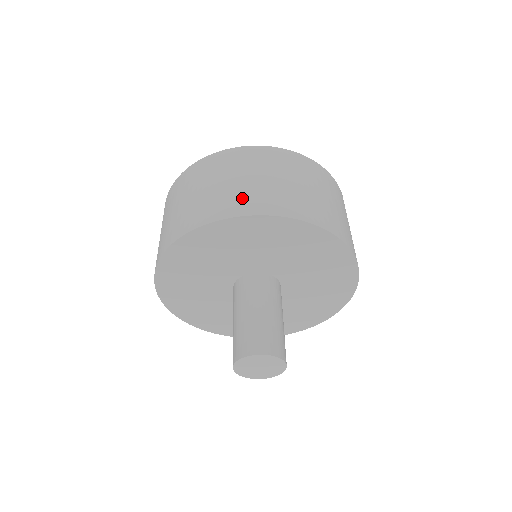
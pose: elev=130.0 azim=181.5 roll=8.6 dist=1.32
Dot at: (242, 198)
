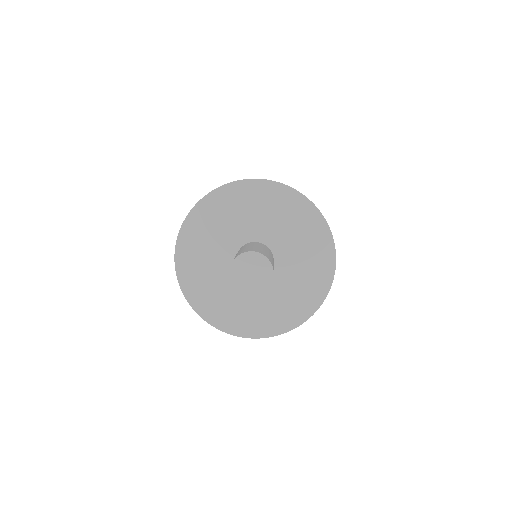
Dot at: occluded
